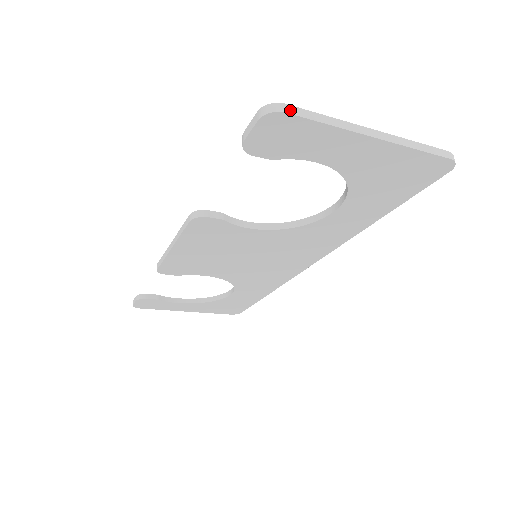
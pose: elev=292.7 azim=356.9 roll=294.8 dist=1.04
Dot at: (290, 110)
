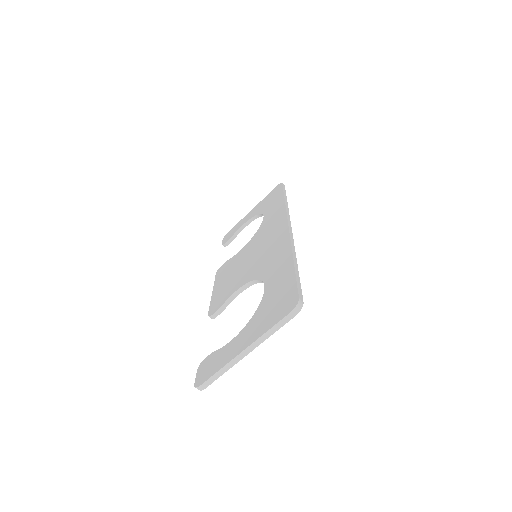
Dot at: (205, 386)
